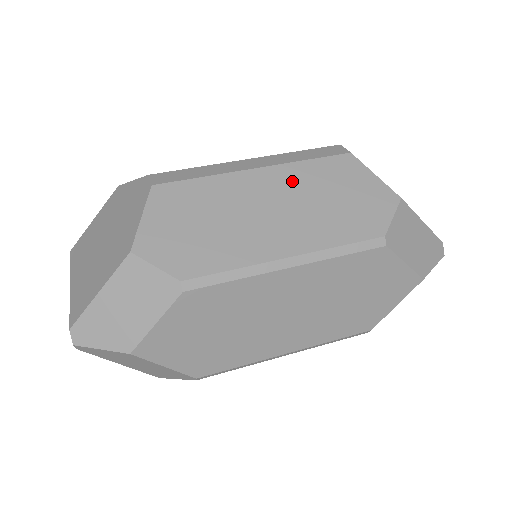
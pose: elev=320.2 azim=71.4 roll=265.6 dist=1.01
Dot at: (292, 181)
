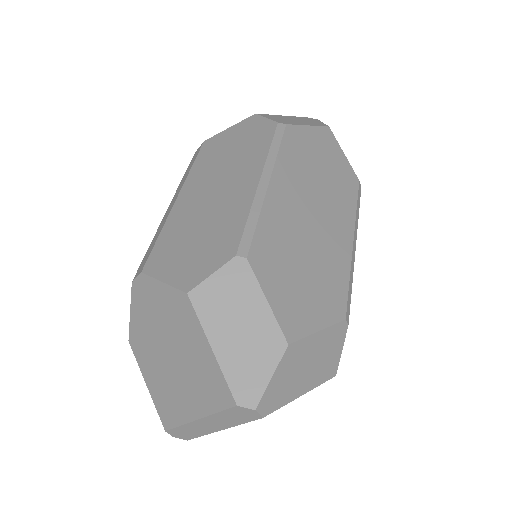
Dot at: (202, 176)
